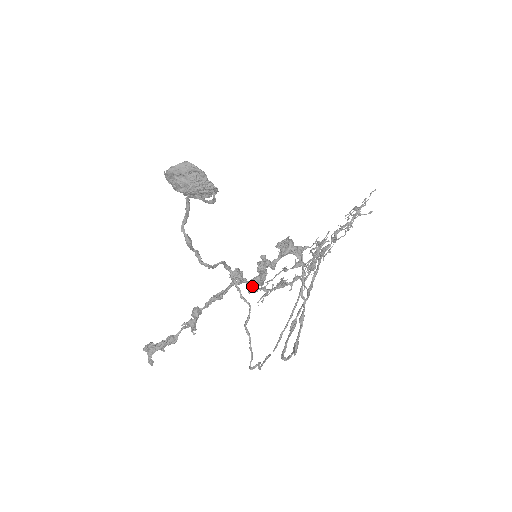
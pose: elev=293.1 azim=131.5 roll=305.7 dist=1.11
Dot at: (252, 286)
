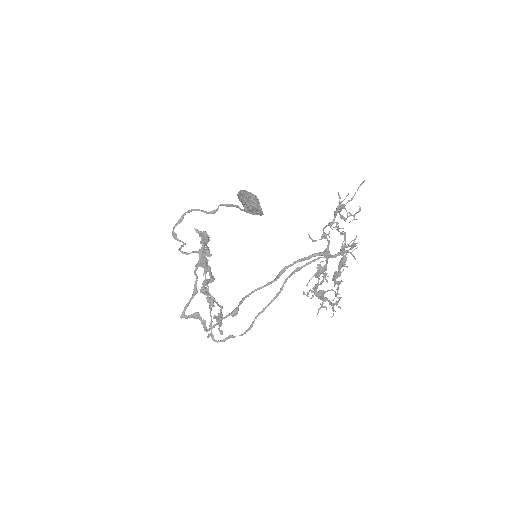
Dot at: (206, 270)
